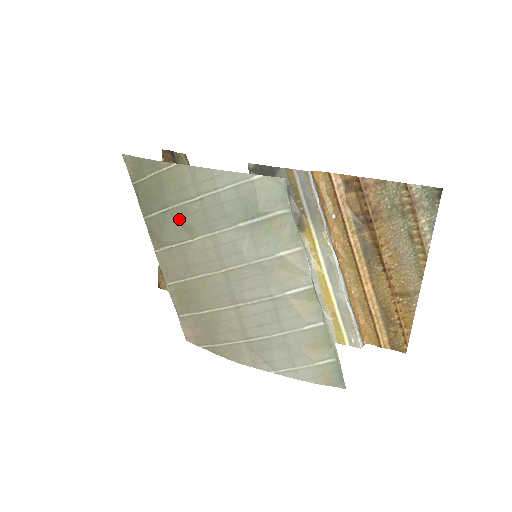
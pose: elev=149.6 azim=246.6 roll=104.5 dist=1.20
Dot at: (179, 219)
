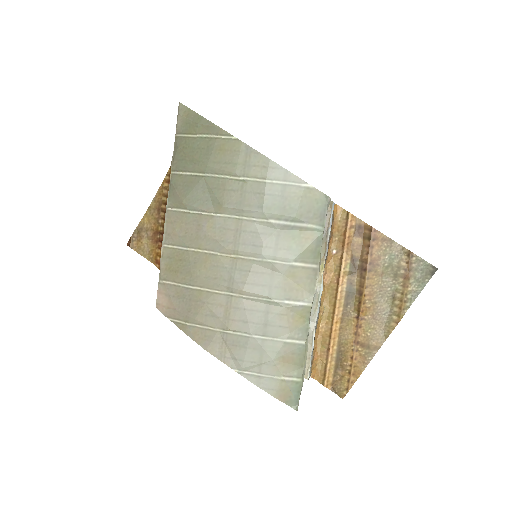
Dot at: (212, 189)
